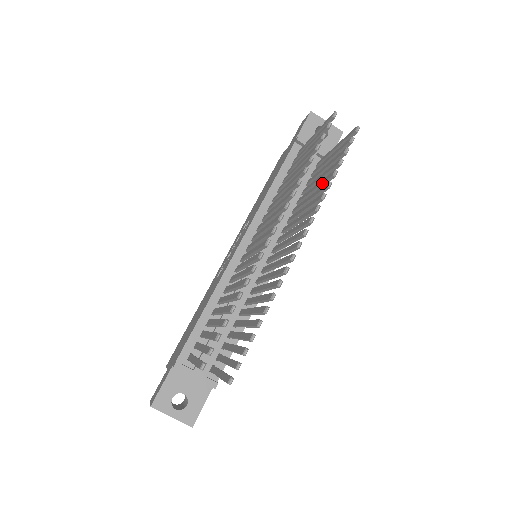
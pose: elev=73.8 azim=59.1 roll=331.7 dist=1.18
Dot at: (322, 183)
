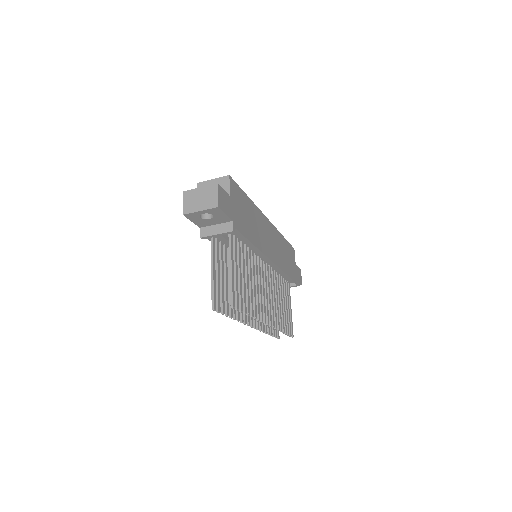
Dot at: (247, 298)
